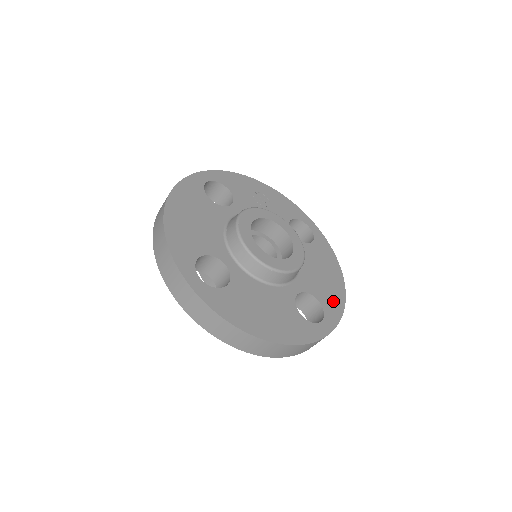
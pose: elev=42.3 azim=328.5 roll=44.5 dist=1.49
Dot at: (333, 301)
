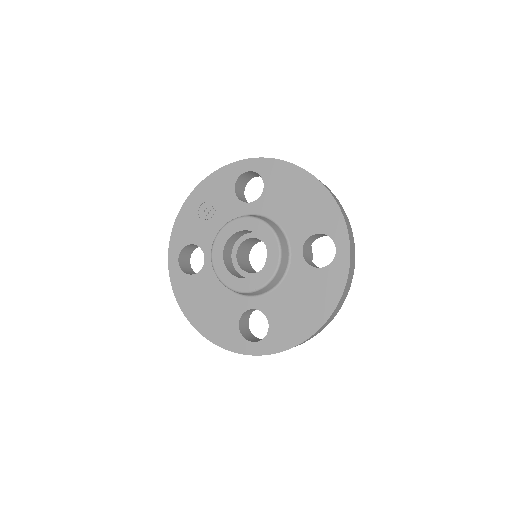
Dot at: (326, 214)
